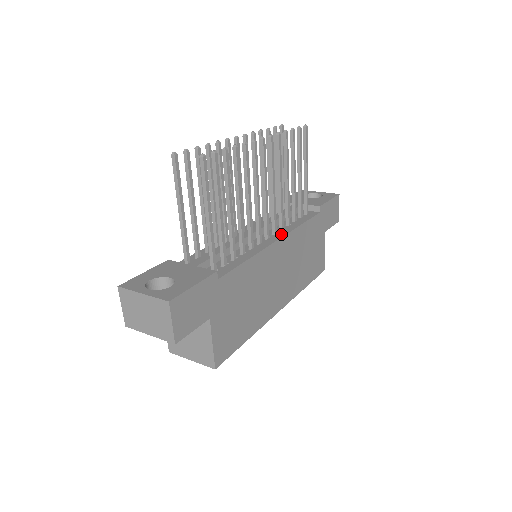
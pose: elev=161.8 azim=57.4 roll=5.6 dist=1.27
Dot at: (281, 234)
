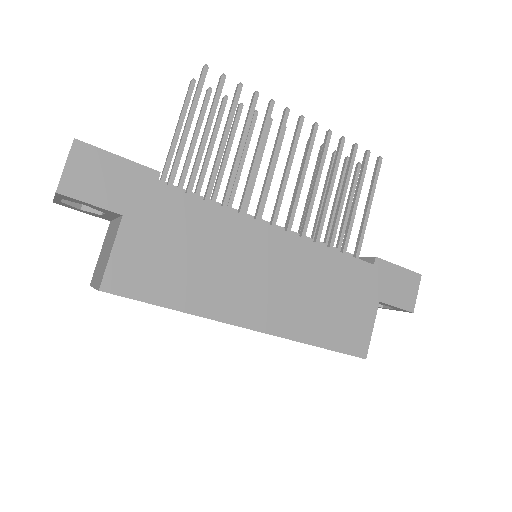
Dot at: (292, 234)
